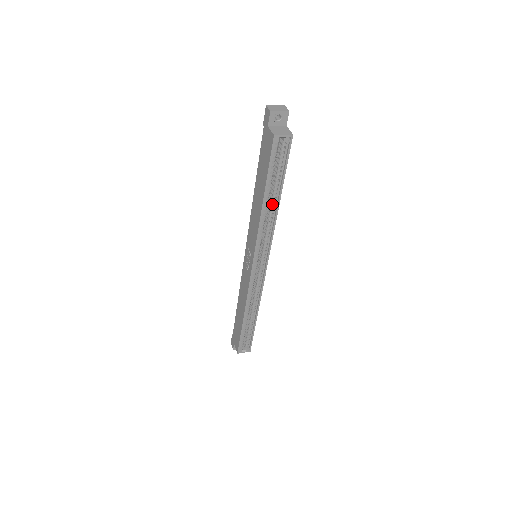
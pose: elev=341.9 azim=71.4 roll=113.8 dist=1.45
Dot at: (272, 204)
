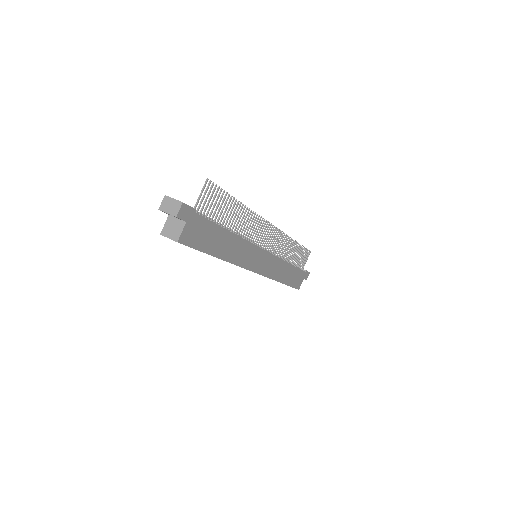
Dot at: occluded
